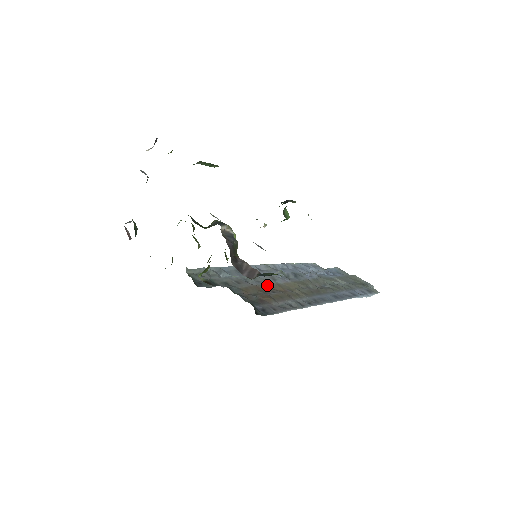
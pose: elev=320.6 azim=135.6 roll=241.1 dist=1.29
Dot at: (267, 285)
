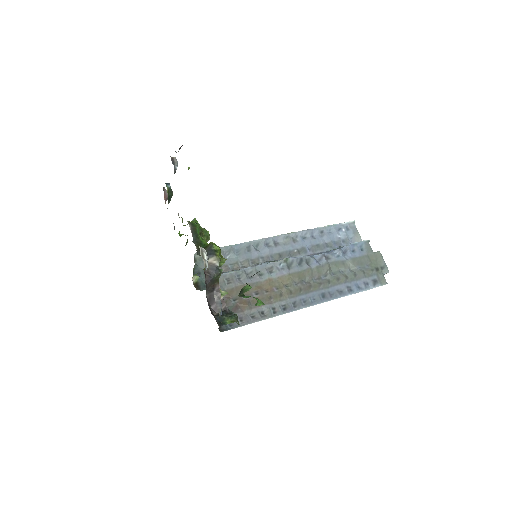
Dot at: (257, 283)
